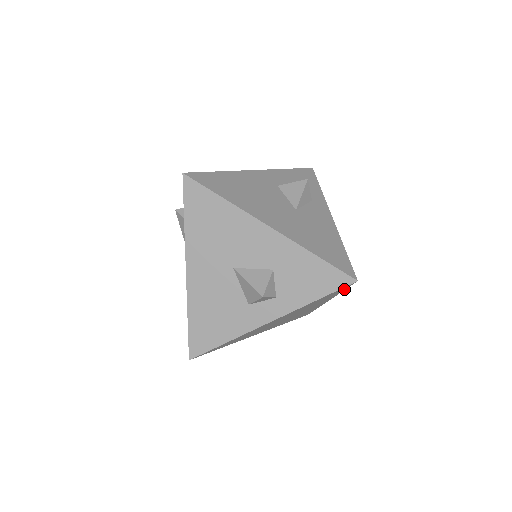
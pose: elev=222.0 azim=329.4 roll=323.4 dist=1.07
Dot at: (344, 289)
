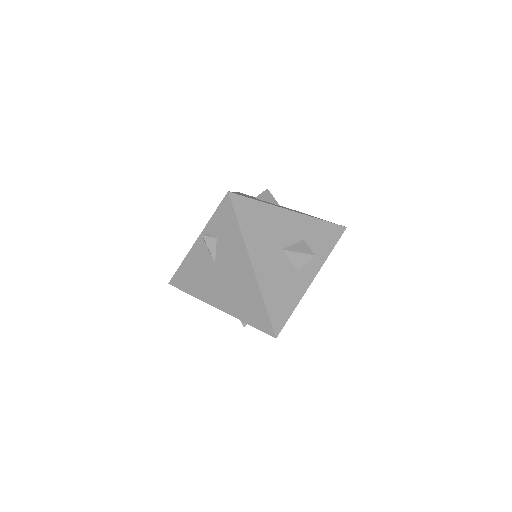
Dot at: occluded
